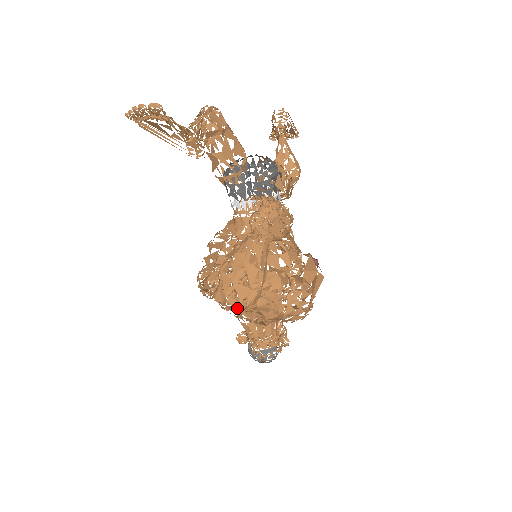
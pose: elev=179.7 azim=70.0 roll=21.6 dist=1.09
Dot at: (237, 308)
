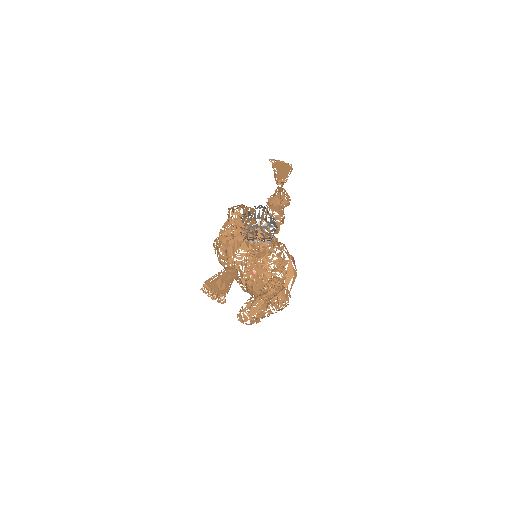
Dot at: (250, 324)
